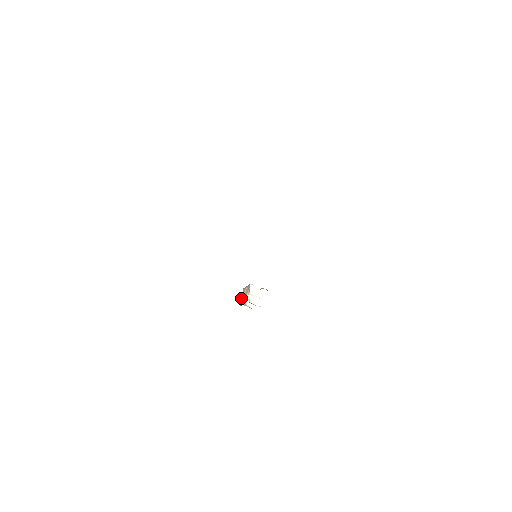
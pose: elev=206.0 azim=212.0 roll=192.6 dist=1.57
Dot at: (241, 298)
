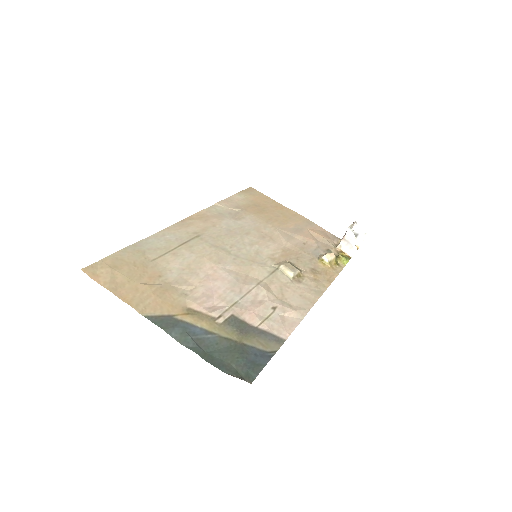
Dot at: occluded
